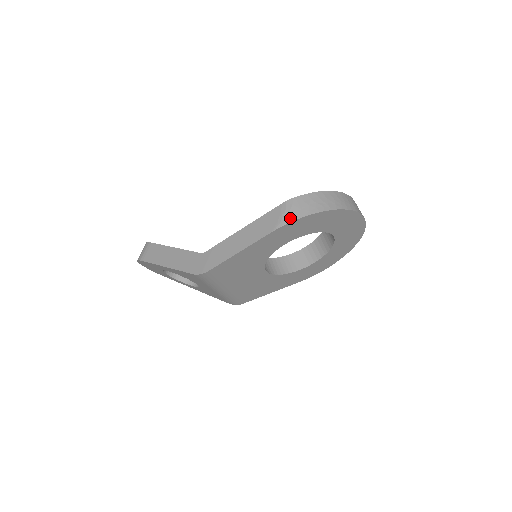
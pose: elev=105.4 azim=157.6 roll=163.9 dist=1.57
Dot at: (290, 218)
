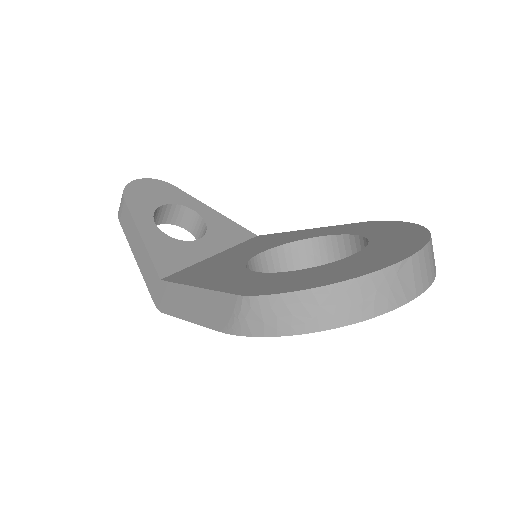
Dot at: (244, 330)
